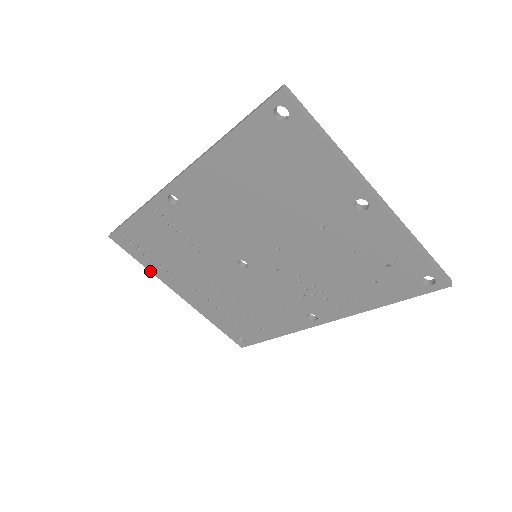
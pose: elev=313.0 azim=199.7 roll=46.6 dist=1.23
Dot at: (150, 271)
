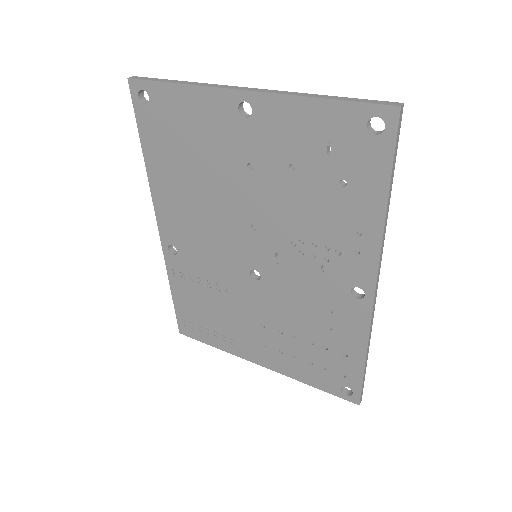
Dot at: occluded
